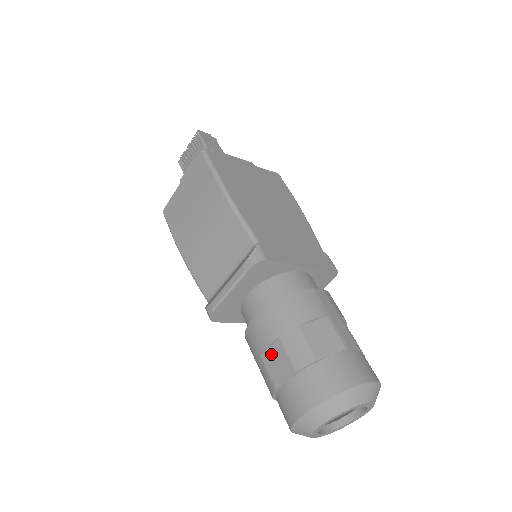
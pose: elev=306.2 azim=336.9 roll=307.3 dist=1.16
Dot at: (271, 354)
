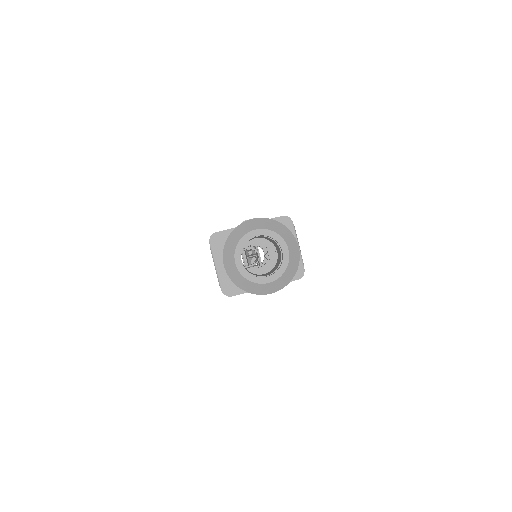
Dot at: occluded
